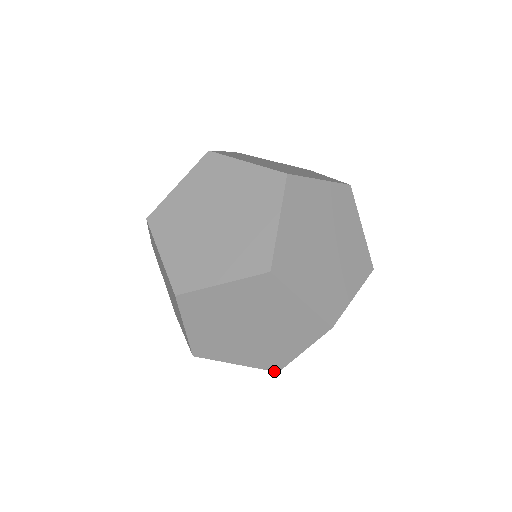
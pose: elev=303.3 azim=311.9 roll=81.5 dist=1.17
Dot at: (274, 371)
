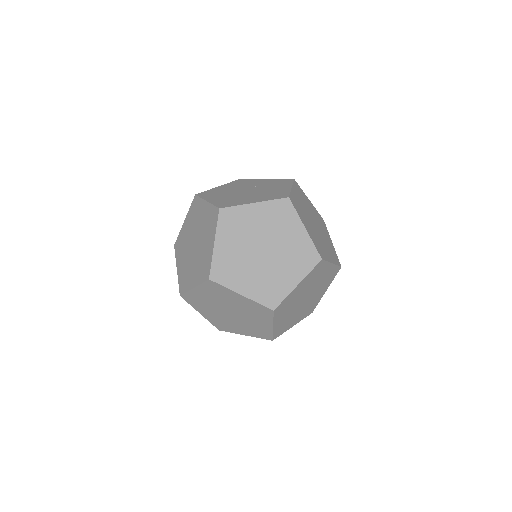
Dot at: occluded
